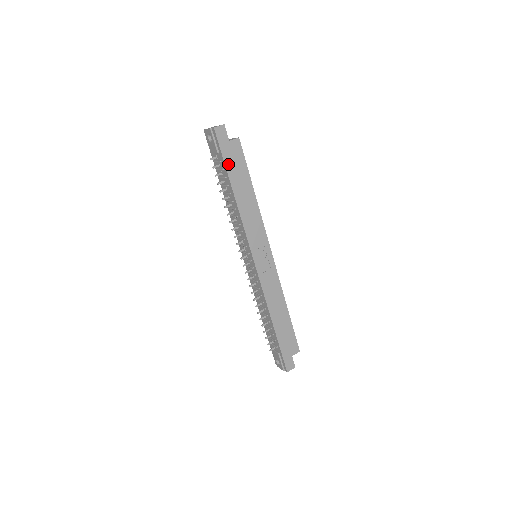
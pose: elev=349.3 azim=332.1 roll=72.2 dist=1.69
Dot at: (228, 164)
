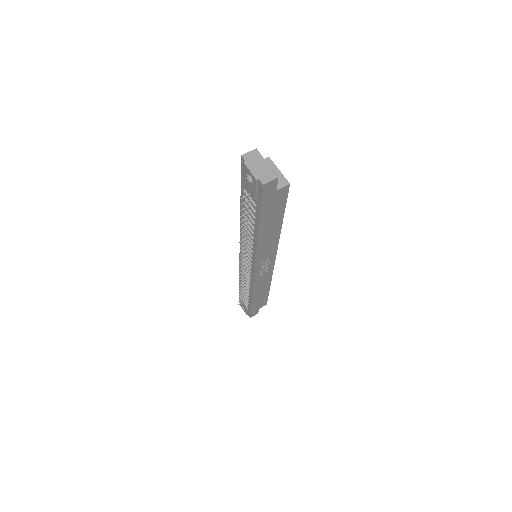
Dot at: (264, 212)
